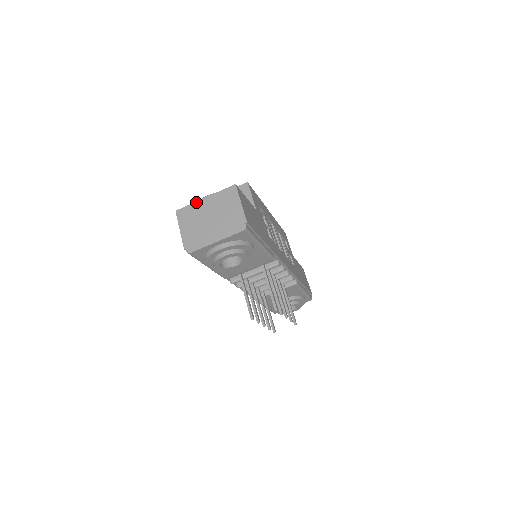
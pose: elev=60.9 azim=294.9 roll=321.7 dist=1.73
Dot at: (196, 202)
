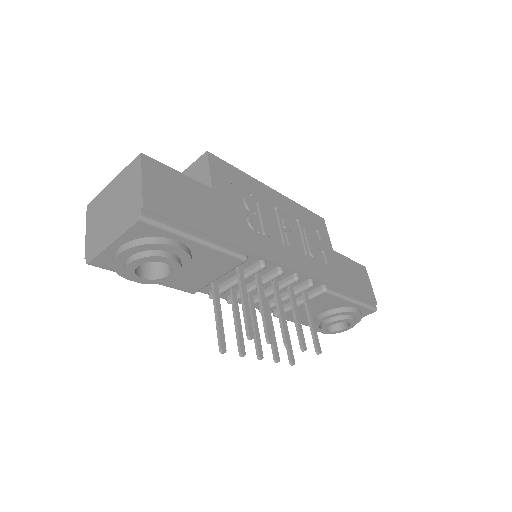
Dot at: (104, 189)
